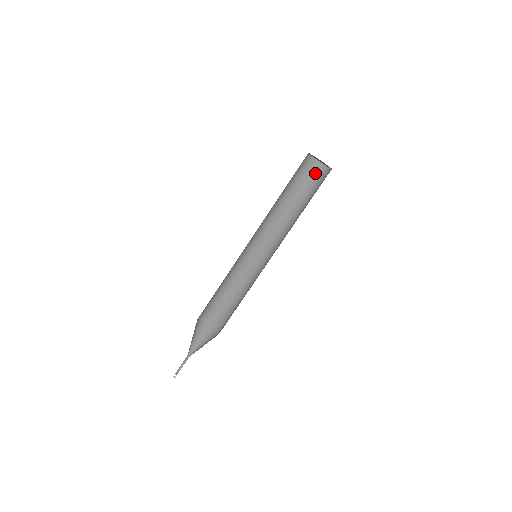
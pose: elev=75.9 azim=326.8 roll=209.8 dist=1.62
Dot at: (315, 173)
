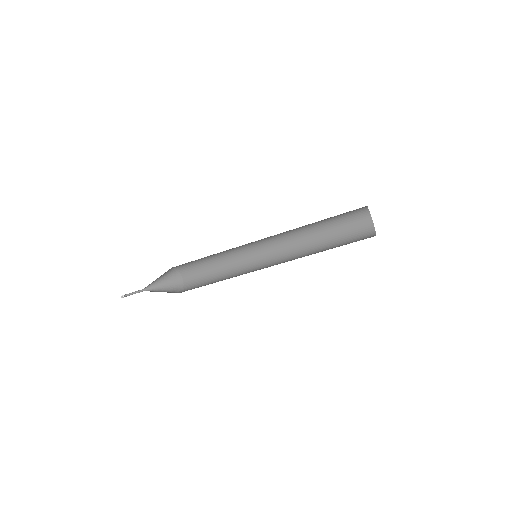
Dot at: (359, 220)
